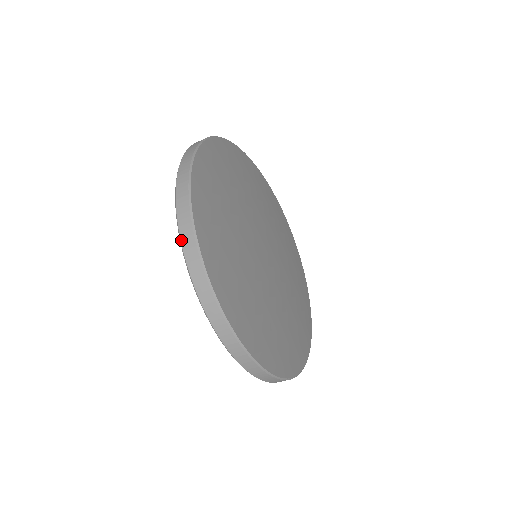
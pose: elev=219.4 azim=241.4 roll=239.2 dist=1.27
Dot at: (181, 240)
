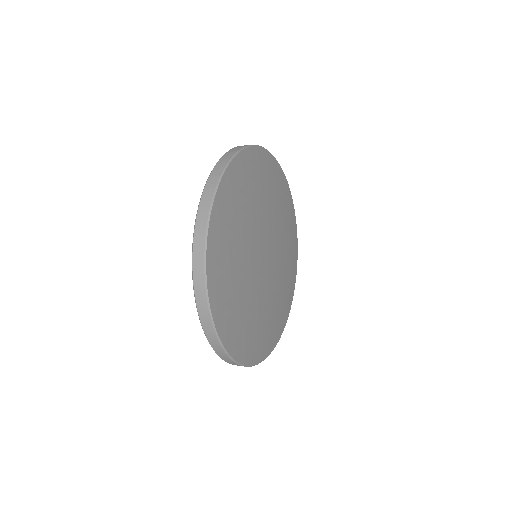
Dot at: (204, 331)
